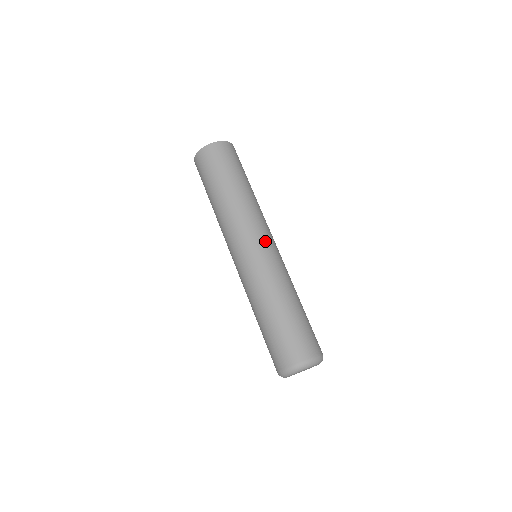
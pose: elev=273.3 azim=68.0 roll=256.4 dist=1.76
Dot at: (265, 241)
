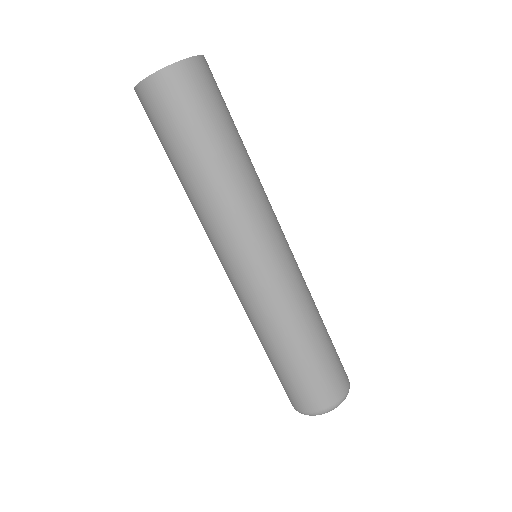
Dot at: (282, 242)
